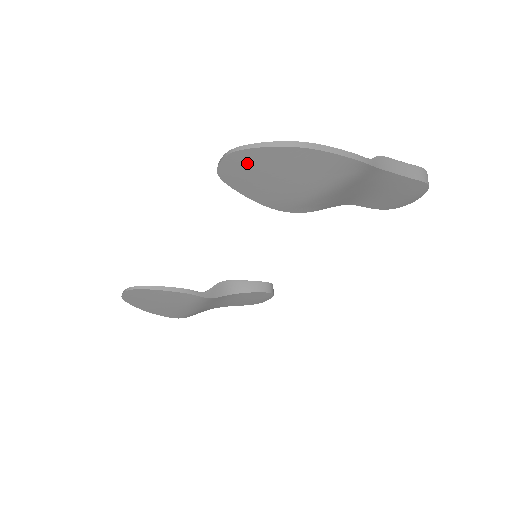
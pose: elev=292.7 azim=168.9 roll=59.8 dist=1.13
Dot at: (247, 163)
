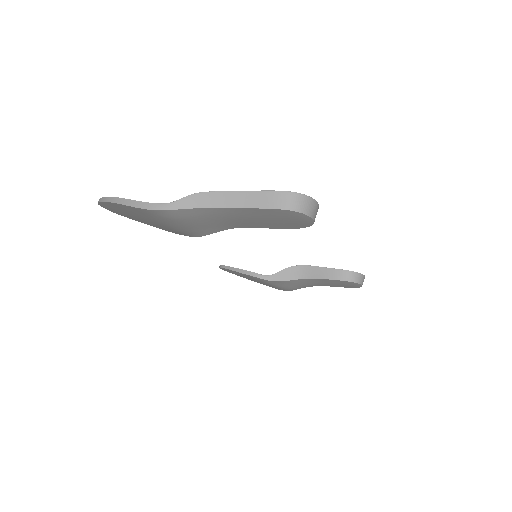
Dot at: (113, 209)
